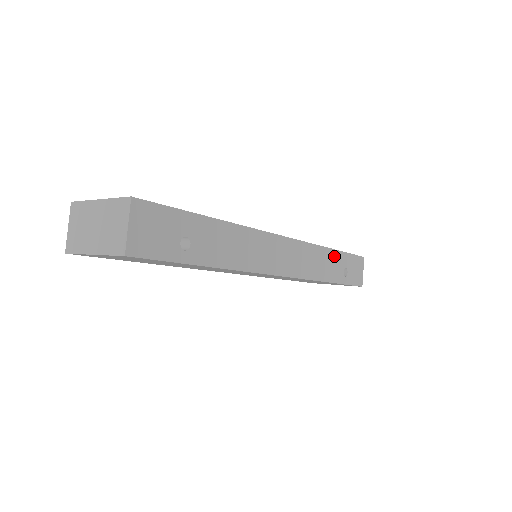
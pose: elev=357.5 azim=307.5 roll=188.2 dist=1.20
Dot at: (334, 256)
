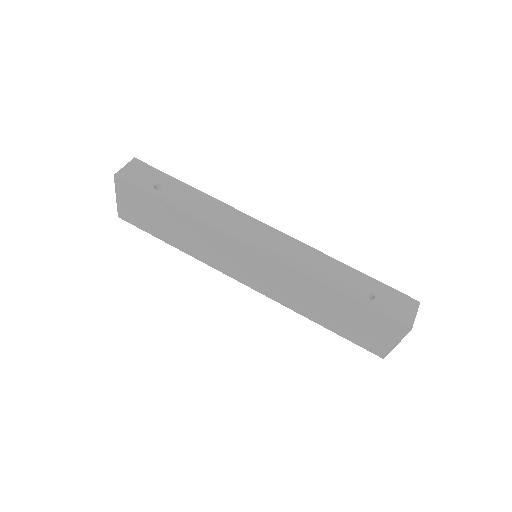
Dot at: (347, 271)
